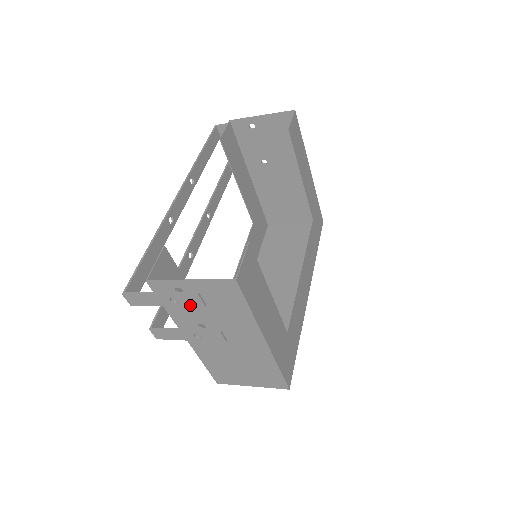
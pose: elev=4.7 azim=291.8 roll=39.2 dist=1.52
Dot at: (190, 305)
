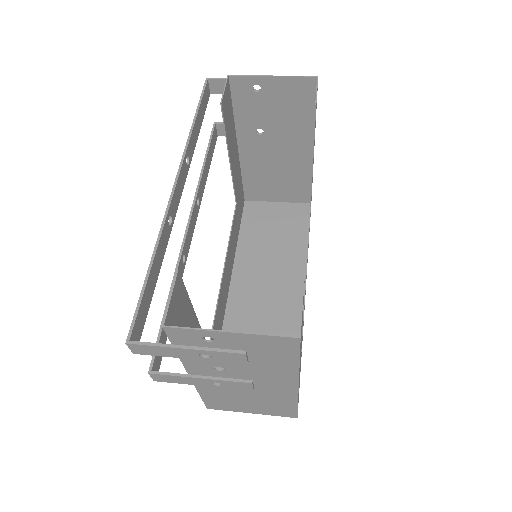
Dot at: (226, 361)
